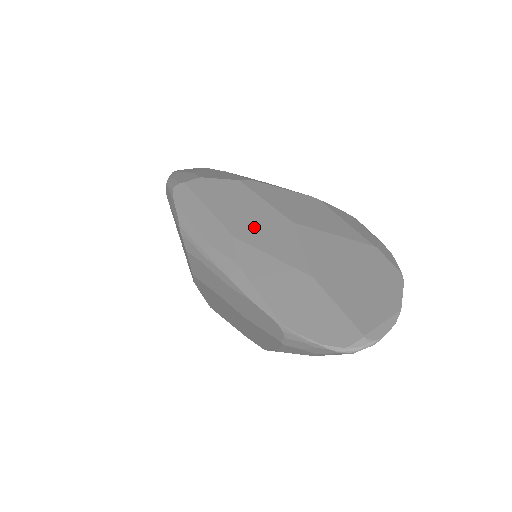
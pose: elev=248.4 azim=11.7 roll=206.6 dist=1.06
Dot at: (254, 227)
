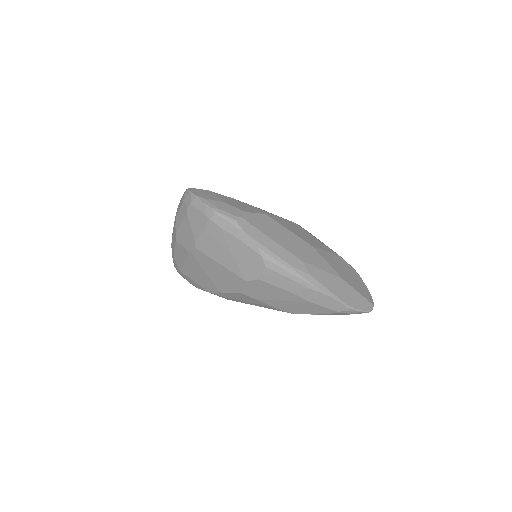
Dot at: (302, 252)
